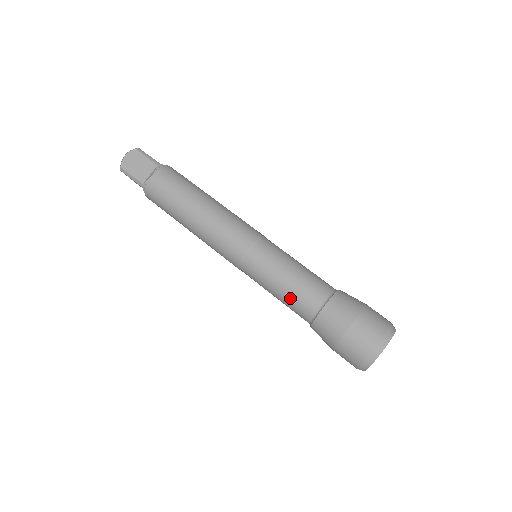
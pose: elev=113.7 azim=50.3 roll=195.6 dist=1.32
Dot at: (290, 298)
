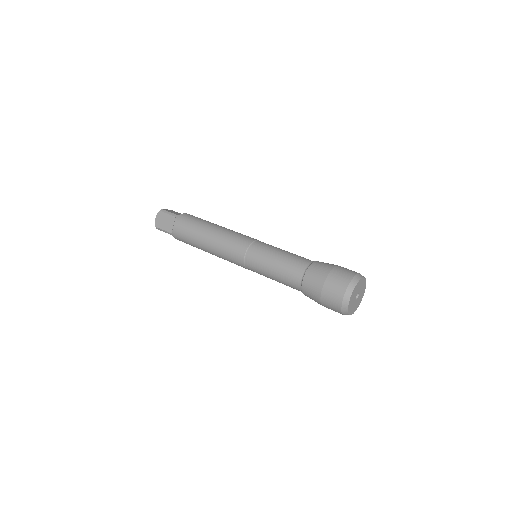
Dot at: (290, 258)
